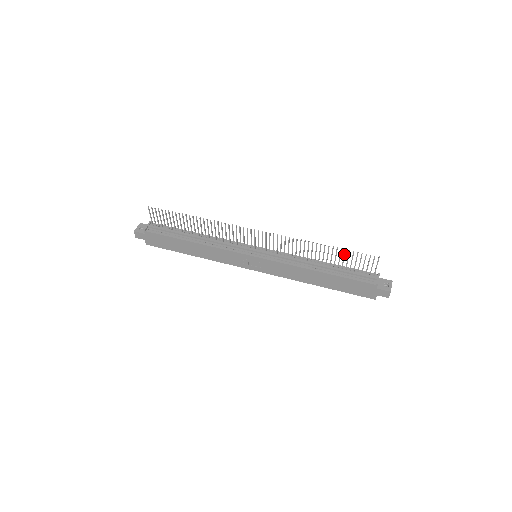
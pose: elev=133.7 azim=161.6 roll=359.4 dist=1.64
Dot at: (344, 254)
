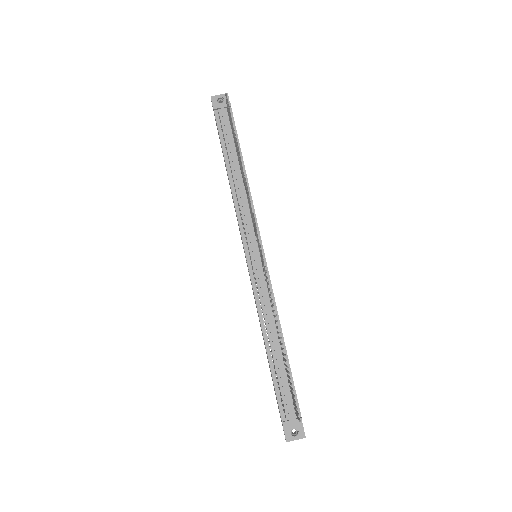
Dot at: (288, 371)
